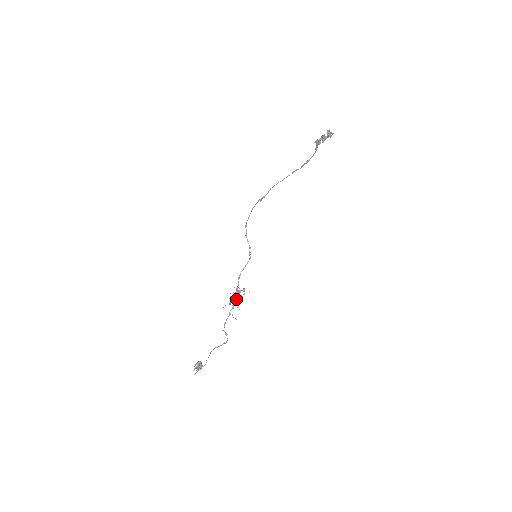
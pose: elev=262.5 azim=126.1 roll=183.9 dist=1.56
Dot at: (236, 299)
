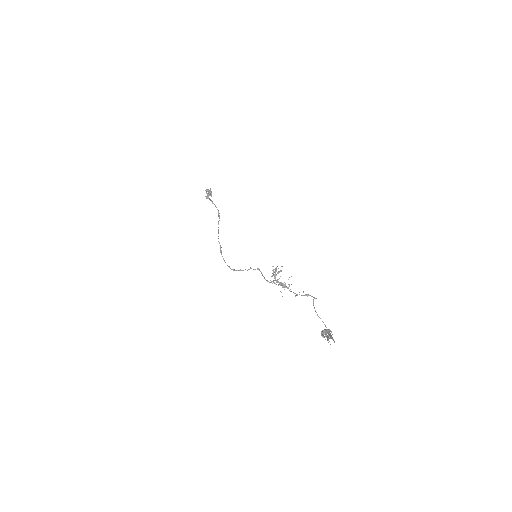
Dot at: (283, 284)
